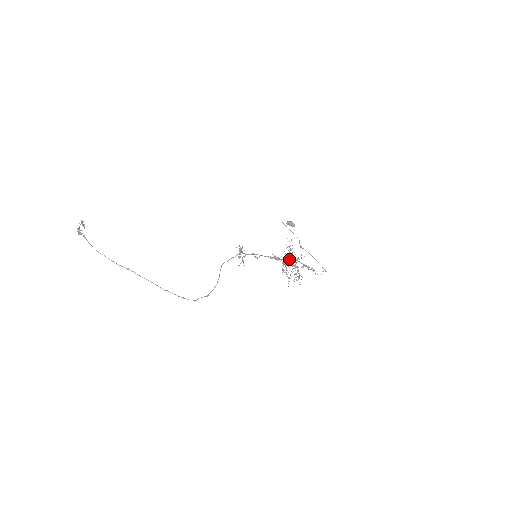
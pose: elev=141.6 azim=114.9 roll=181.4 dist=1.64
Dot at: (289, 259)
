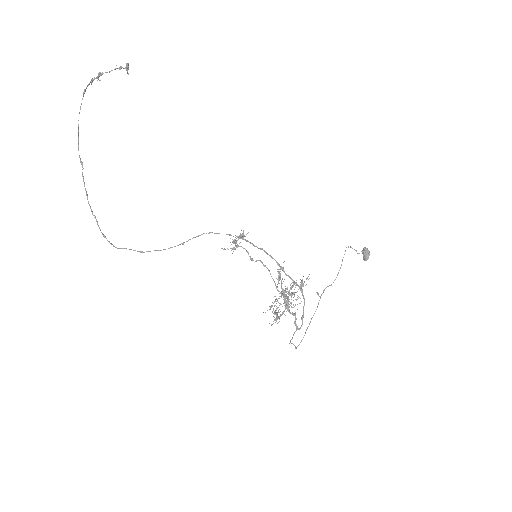
Dot at: (300, 289)
